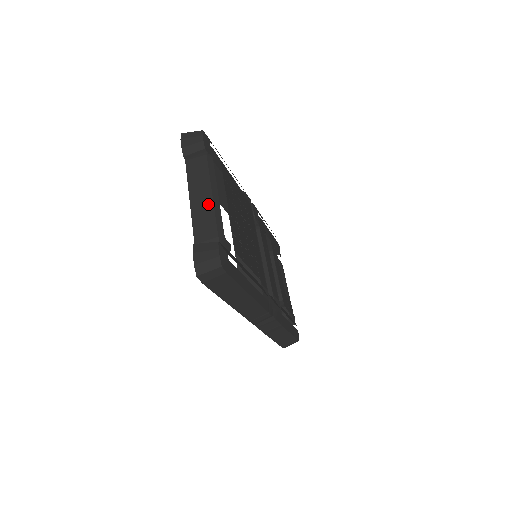
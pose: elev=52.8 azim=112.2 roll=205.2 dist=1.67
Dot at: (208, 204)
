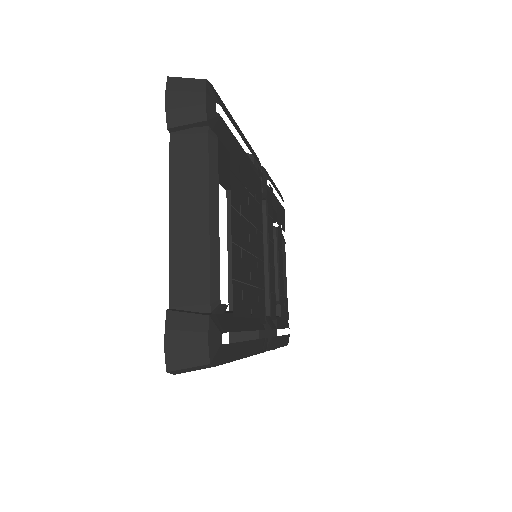
Dot at: (200, 236)
